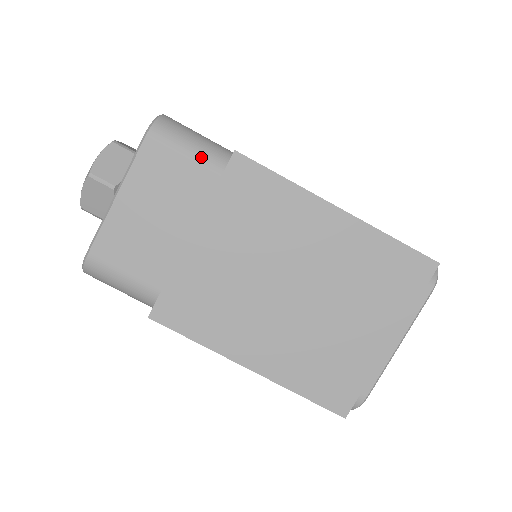
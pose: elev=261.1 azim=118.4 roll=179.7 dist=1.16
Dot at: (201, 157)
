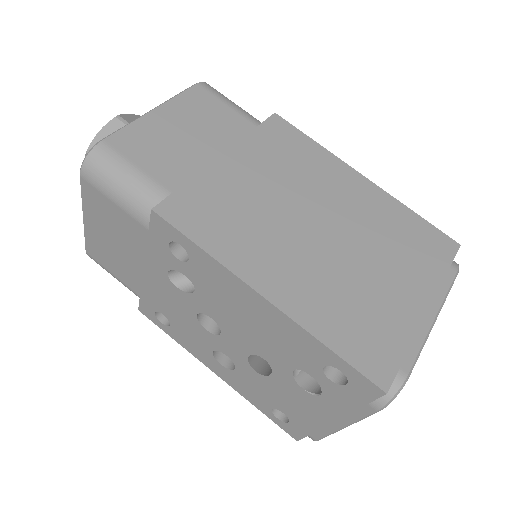
Dot at: (242, 111)
